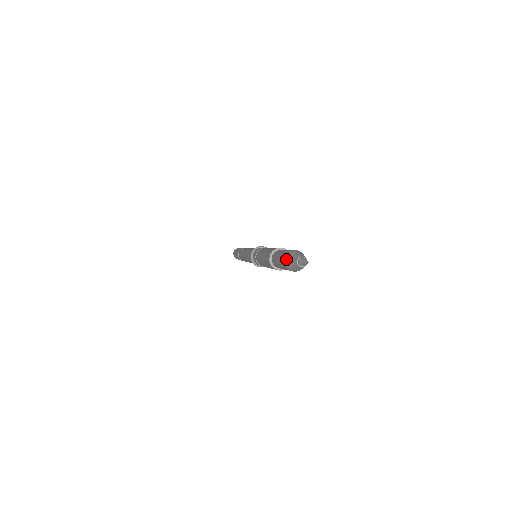
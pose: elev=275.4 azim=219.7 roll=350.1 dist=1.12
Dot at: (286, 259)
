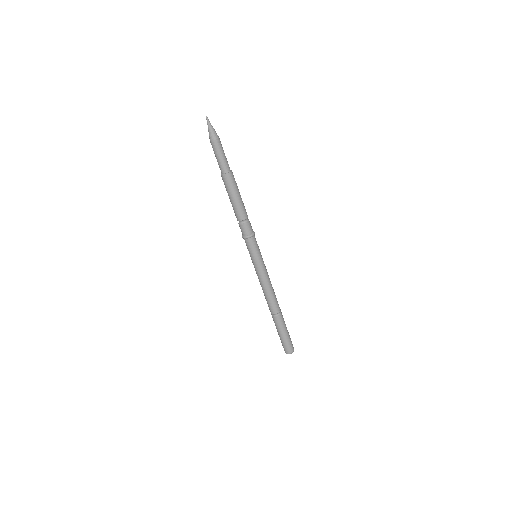
Dot at: occluded
